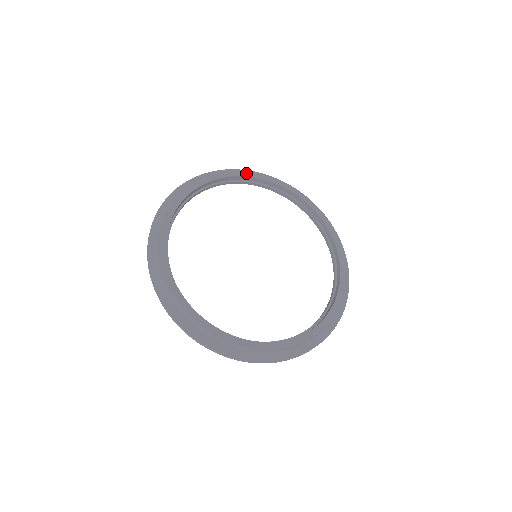
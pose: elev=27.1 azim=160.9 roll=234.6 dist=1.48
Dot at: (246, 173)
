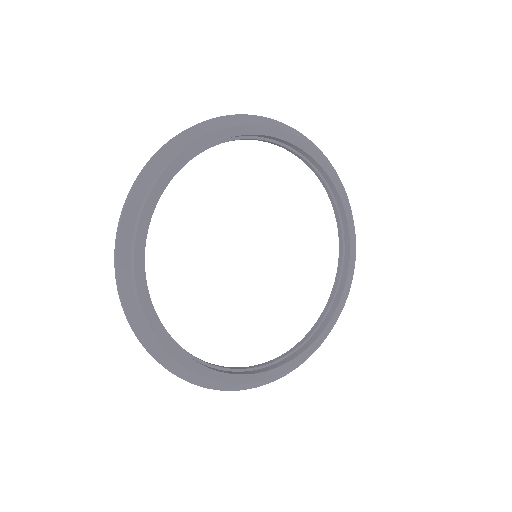
Dot at: (271, 130)
